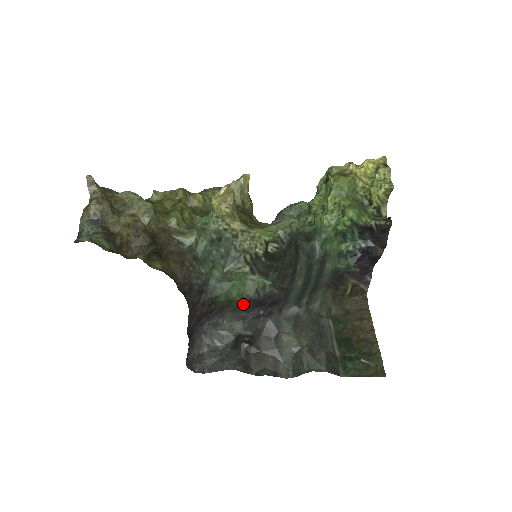
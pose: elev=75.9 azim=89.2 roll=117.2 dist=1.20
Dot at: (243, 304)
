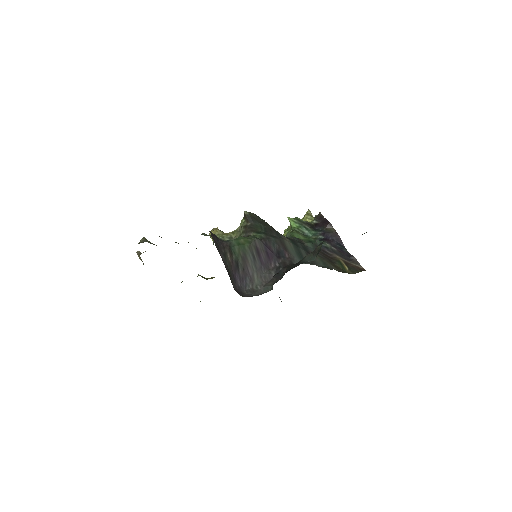
Dot at: (256, 254)
